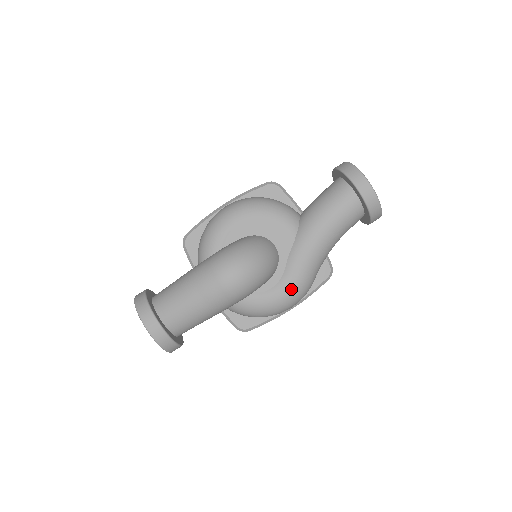
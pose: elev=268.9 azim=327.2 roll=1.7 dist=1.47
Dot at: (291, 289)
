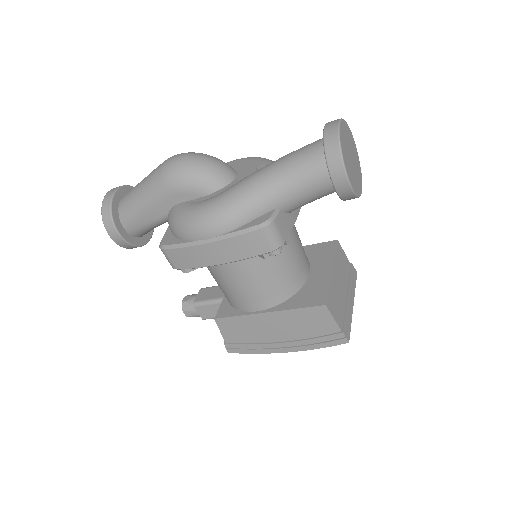
Dot at: (212, 203)
